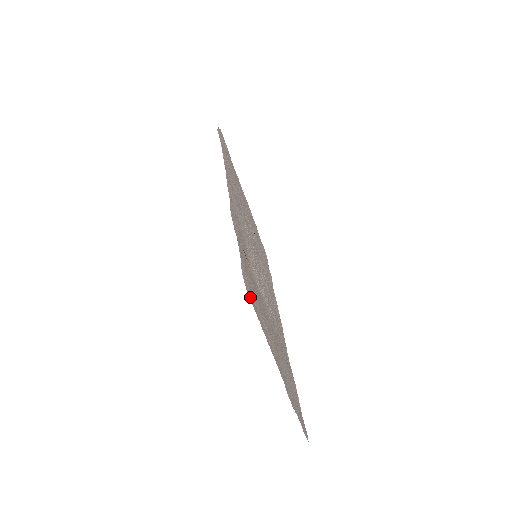
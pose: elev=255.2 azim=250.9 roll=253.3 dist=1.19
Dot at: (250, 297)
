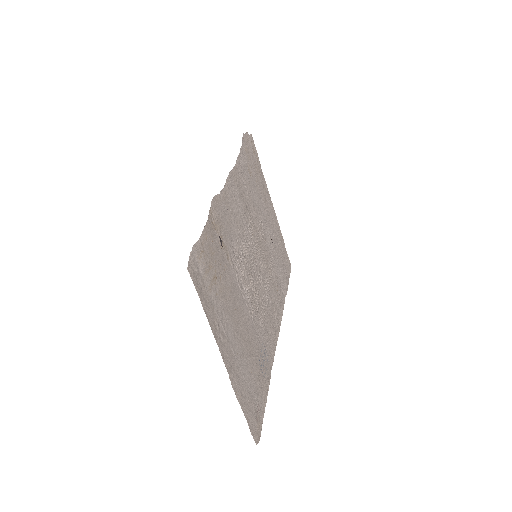
Dot at: (195, 274)
